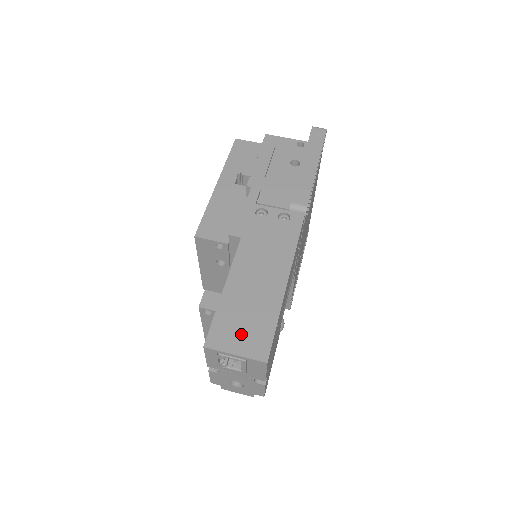
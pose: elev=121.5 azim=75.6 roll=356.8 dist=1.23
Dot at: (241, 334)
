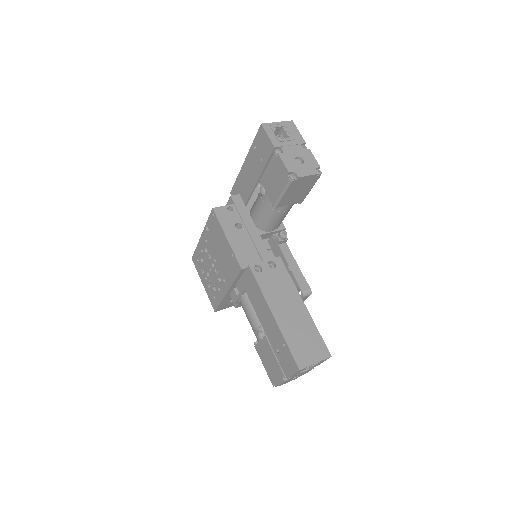
Dot at: occluded
